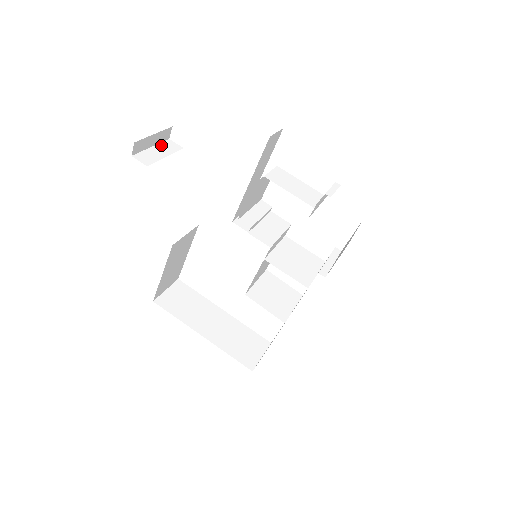
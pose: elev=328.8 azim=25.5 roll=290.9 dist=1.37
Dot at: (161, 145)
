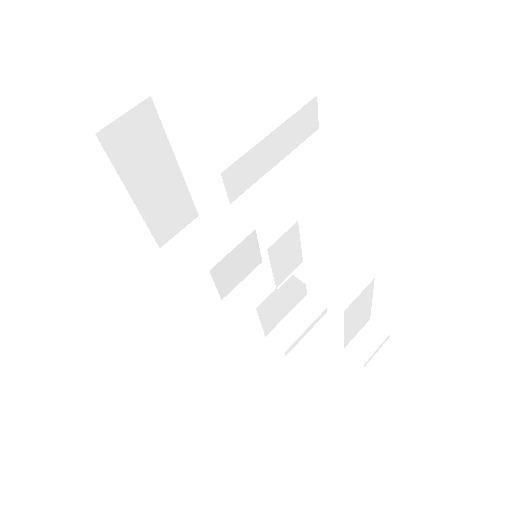
Dot at: (291, 123)
